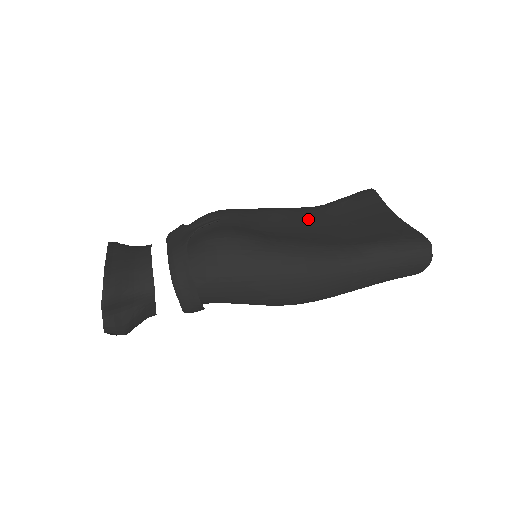
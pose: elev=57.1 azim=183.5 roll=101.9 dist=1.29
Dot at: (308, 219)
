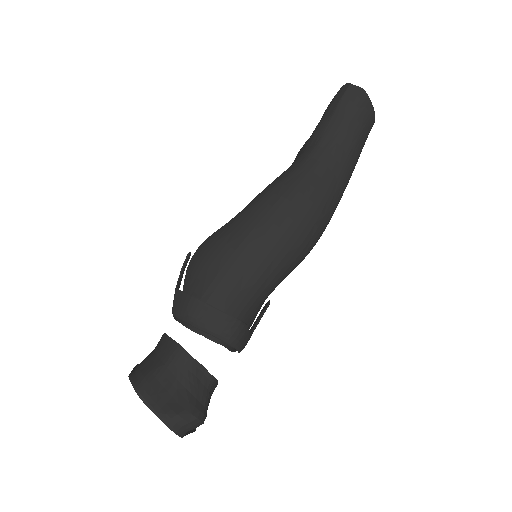
Dot at: occluded
